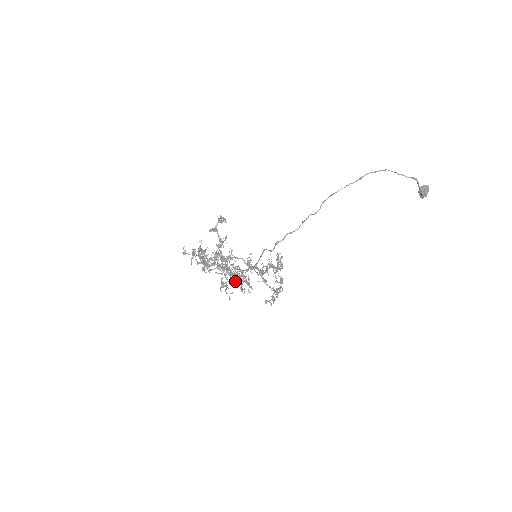
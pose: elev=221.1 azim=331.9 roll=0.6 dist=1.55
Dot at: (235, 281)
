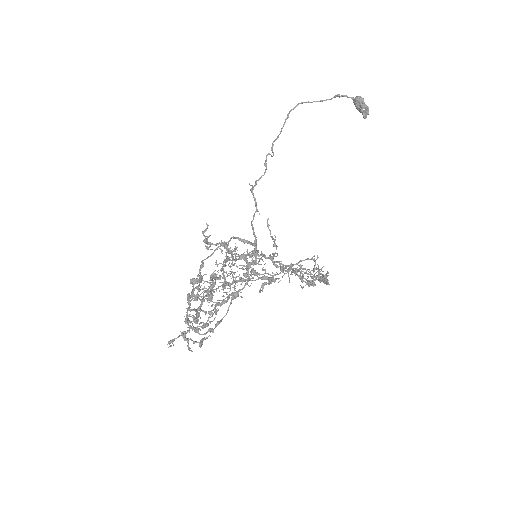
Dot at: occluded
